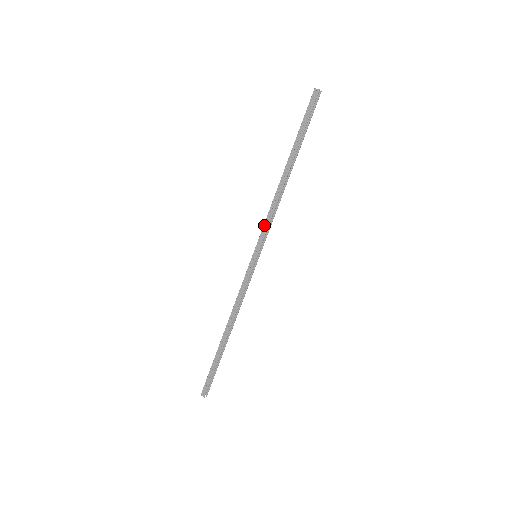
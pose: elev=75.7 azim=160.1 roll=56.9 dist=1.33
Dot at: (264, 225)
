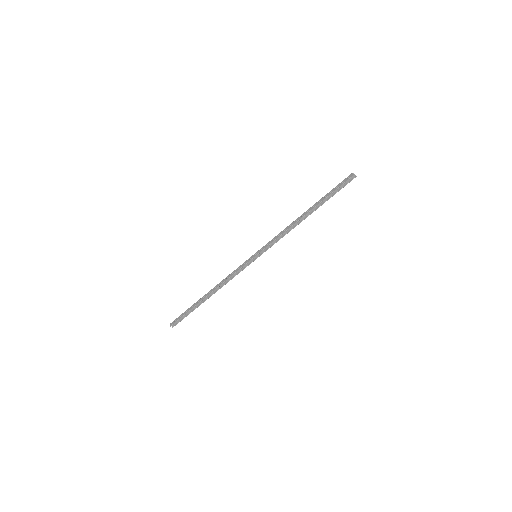
Dot at: (272, 239)
